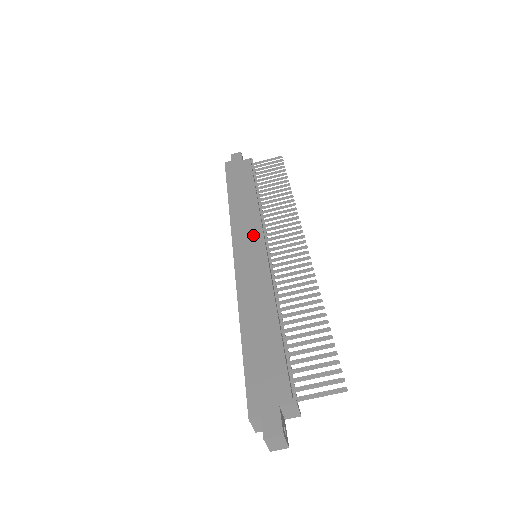
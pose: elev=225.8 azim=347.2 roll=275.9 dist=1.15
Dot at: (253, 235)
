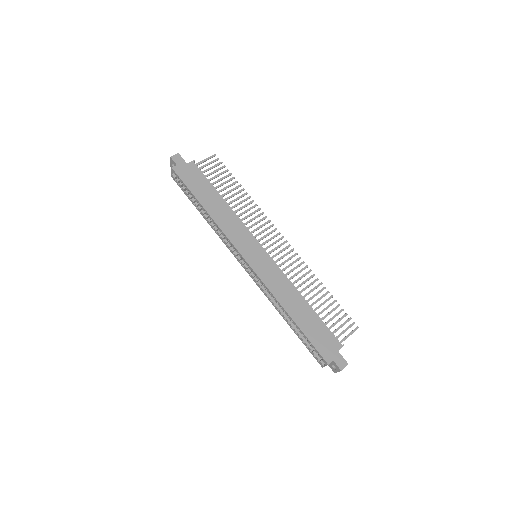
Dot at: (249, 241)
